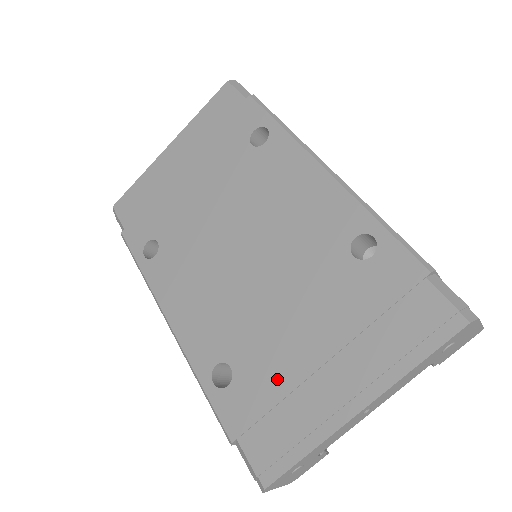
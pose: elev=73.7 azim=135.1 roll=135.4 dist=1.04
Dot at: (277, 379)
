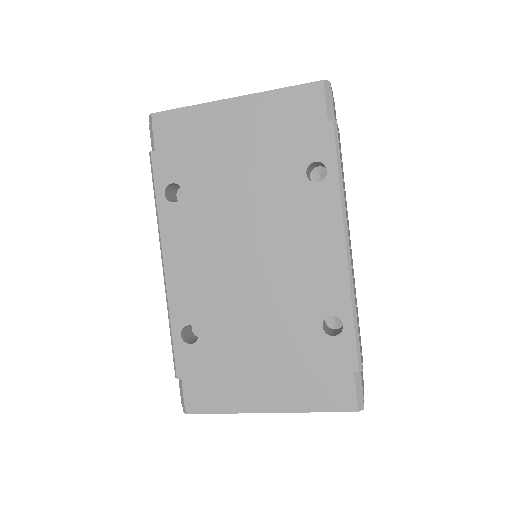
Dot at: (227, 363)
